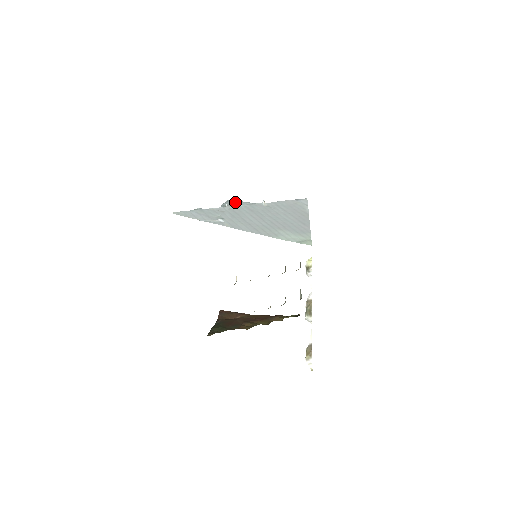
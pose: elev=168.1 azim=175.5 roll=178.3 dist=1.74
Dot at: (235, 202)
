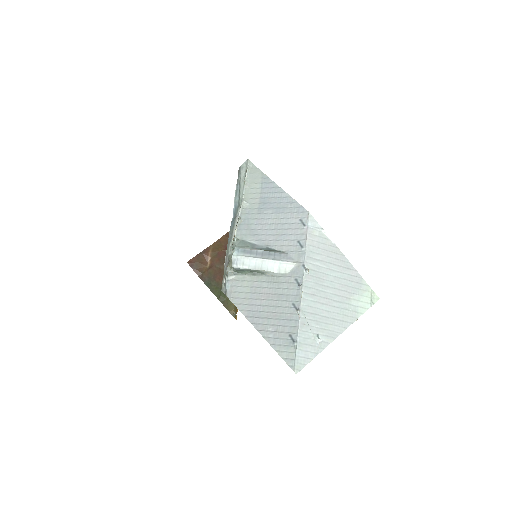
Dot at: (251, 261)
